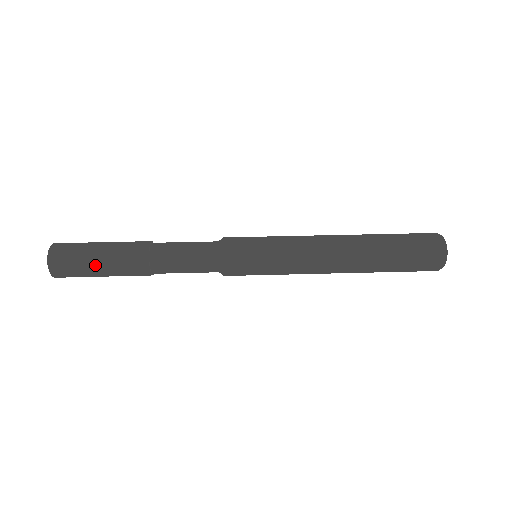
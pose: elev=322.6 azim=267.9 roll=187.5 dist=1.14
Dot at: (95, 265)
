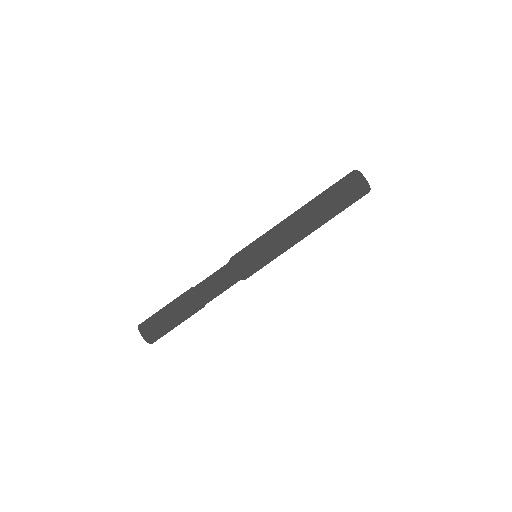
Dot at: occluded
